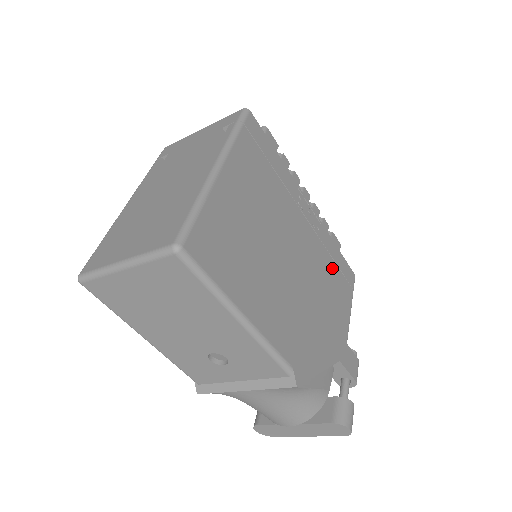
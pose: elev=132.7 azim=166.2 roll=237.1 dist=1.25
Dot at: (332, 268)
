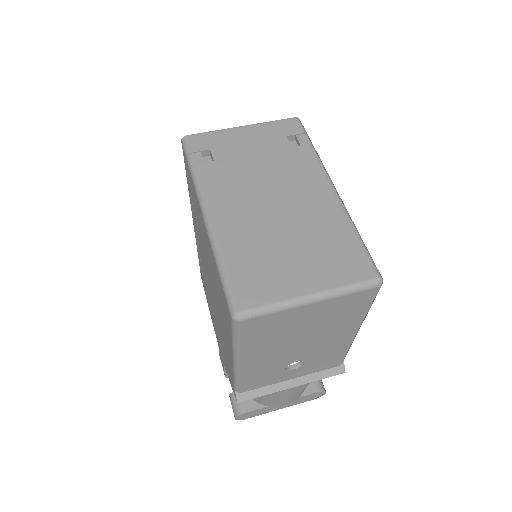
Dot at: occluded
